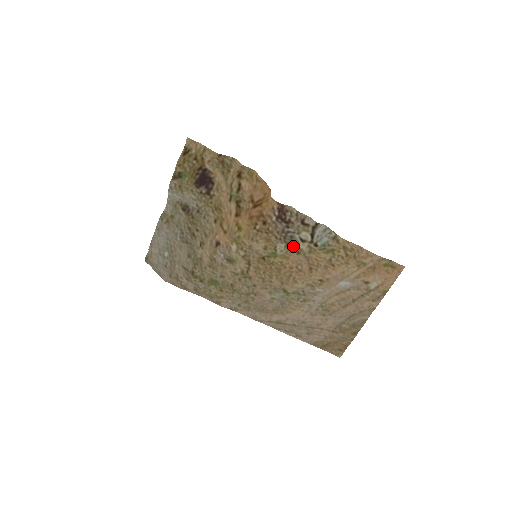
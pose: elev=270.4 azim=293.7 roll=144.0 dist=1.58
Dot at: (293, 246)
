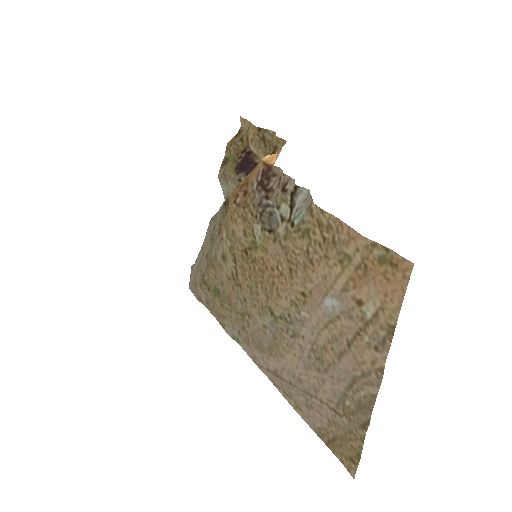
Dot at: (270, 228)
